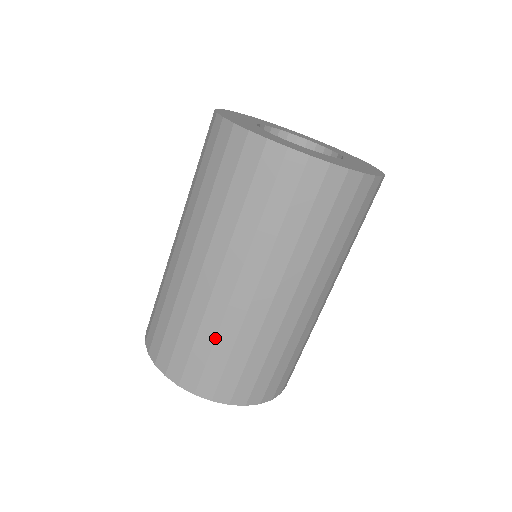
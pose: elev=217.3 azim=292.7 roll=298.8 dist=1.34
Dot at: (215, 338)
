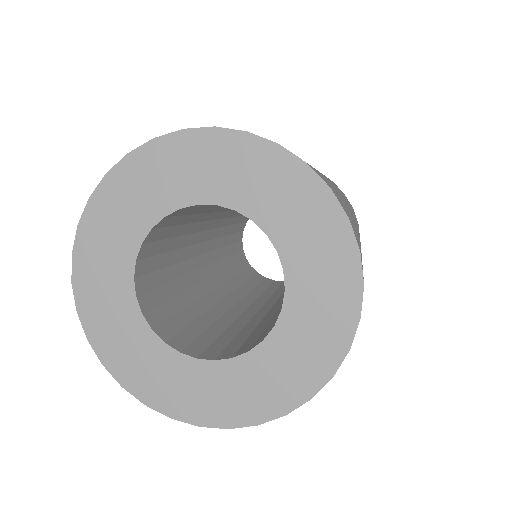
Dot at: (317, 170)
